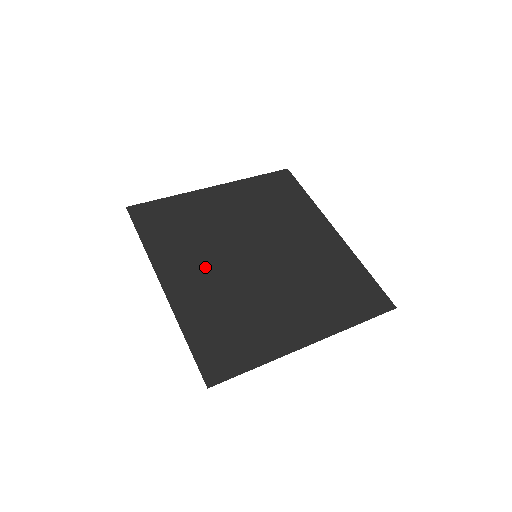
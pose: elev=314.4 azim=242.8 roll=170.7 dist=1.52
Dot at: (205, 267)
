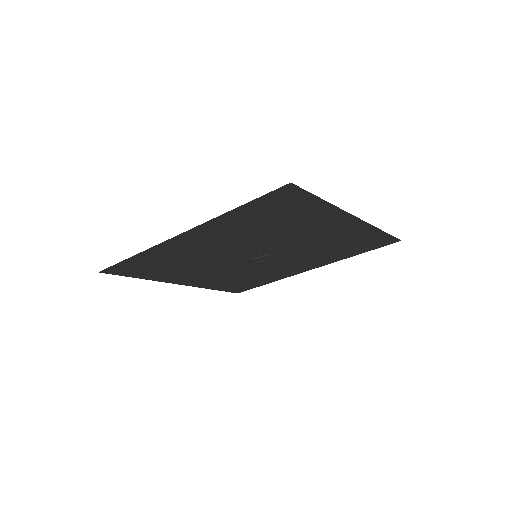
Dot at: (213, 247)
